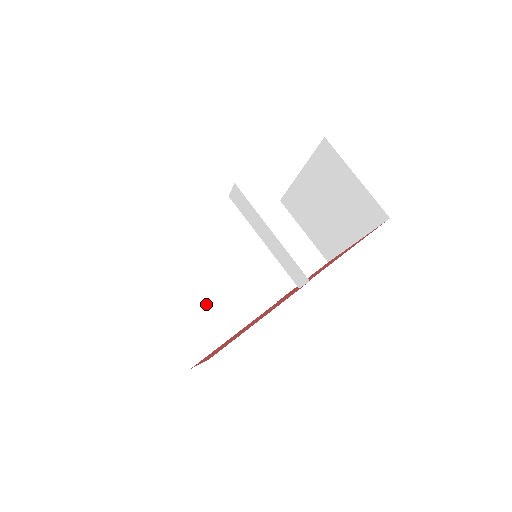
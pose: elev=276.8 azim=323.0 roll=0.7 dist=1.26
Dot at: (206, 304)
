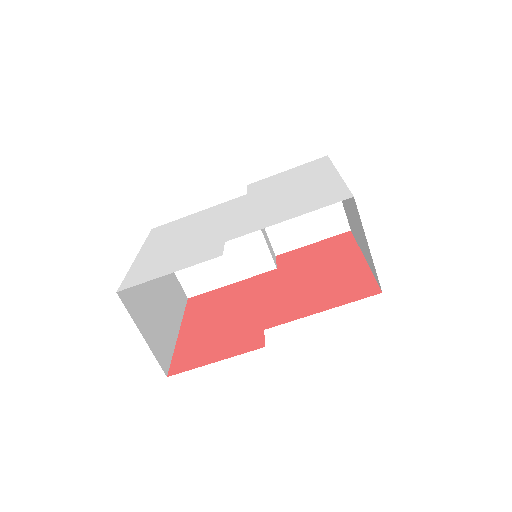
Dot at: occluded
